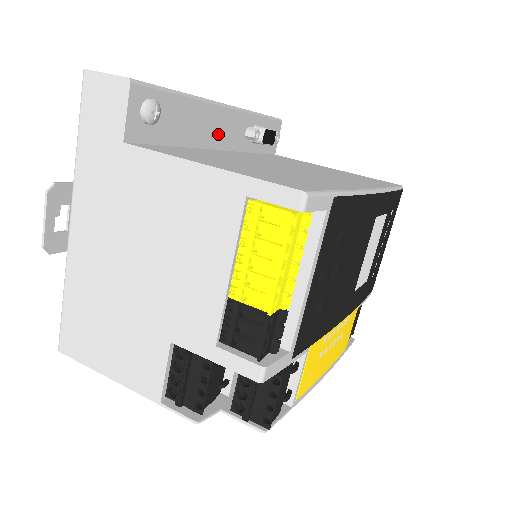
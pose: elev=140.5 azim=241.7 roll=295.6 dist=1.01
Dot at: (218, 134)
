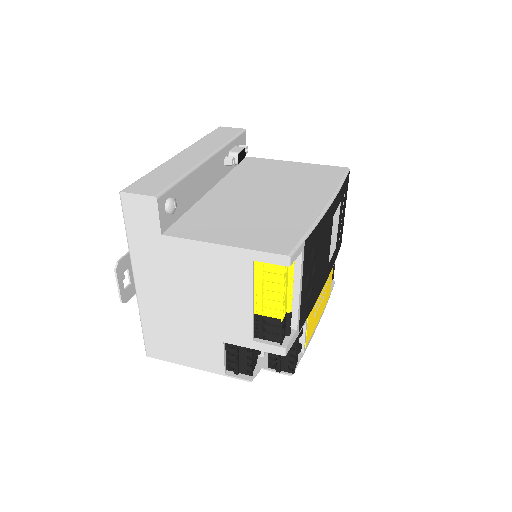
Dot at: (208, 180)
